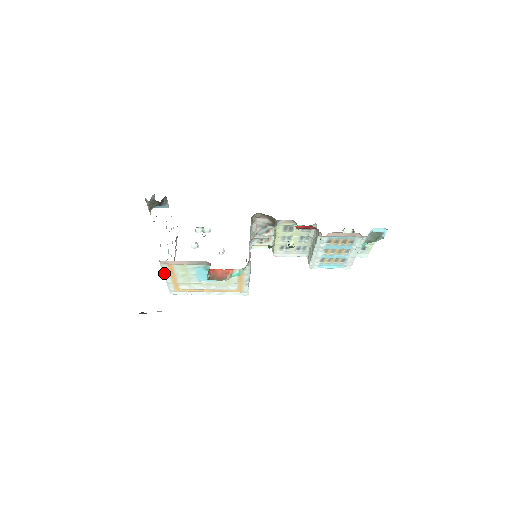
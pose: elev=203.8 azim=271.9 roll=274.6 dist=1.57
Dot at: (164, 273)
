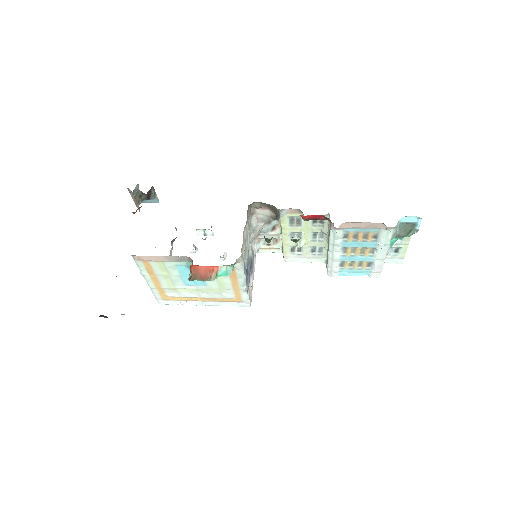
Dot at: (142, 273)
